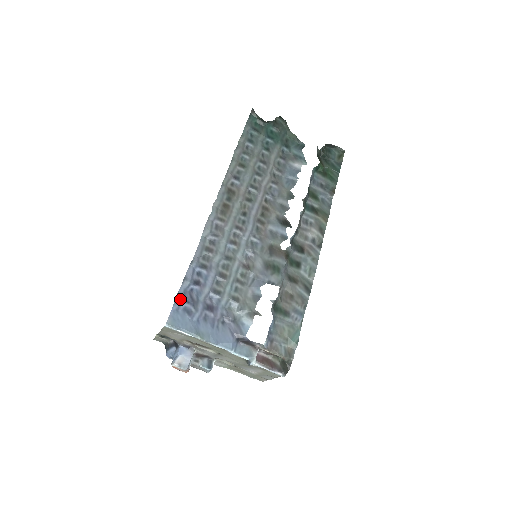
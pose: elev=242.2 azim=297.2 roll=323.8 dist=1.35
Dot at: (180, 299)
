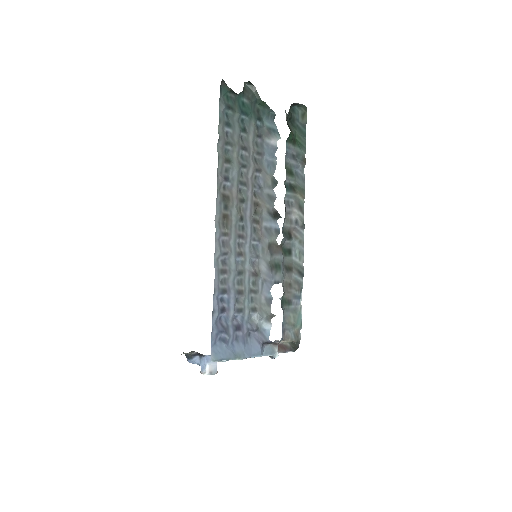
Dot at: (215, 332)
